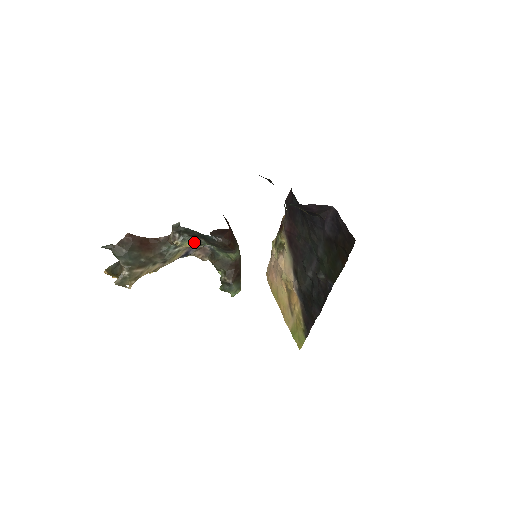
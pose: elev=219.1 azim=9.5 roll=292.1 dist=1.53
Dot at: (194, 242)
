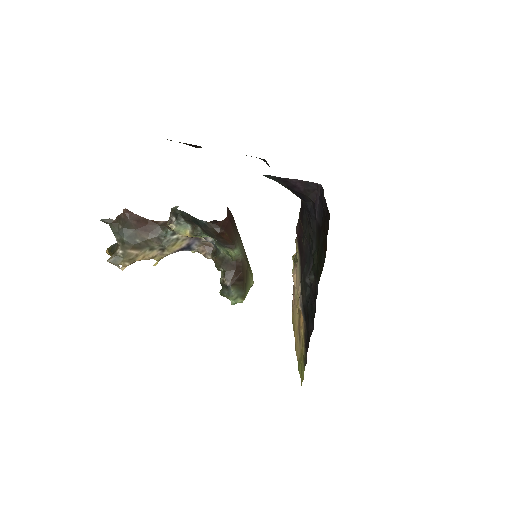
Dot at: (192, 230)
